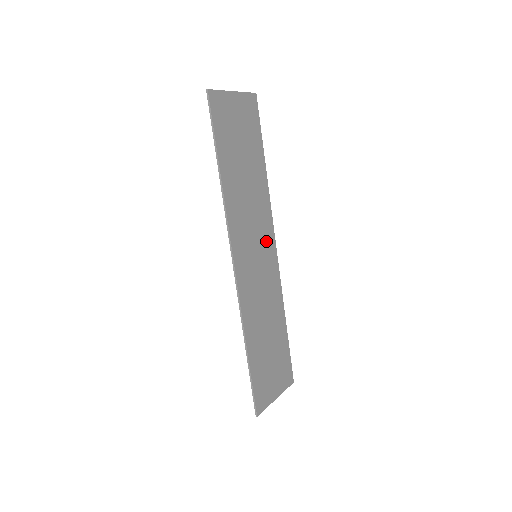
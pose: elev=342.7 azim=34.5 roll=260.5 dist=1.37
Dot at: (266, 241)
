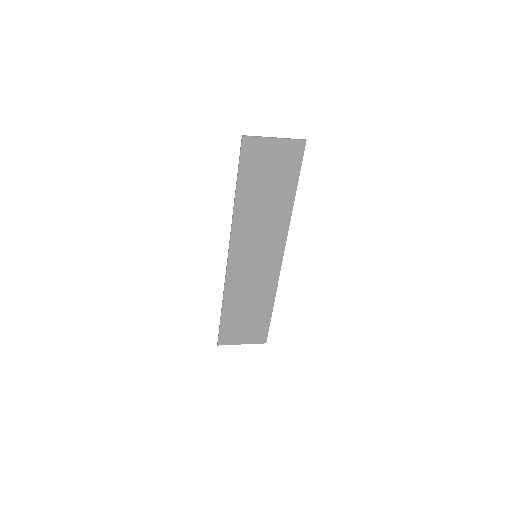
Dot at: (272, 249)
